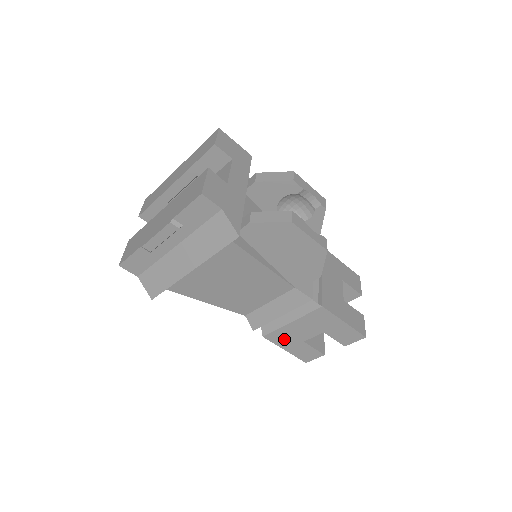
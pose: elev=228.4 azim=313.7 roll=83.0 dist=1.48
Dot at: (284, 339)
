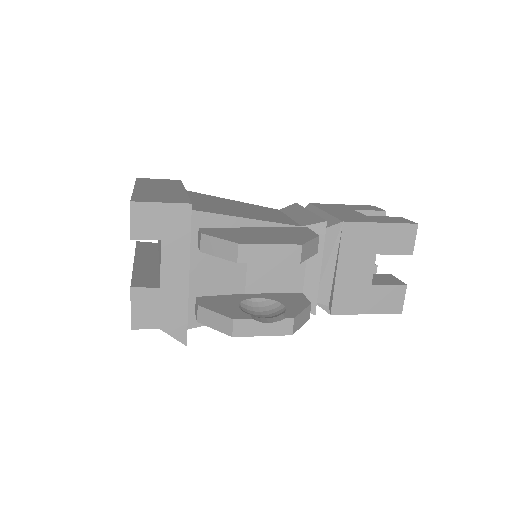
Dot at: occluded
